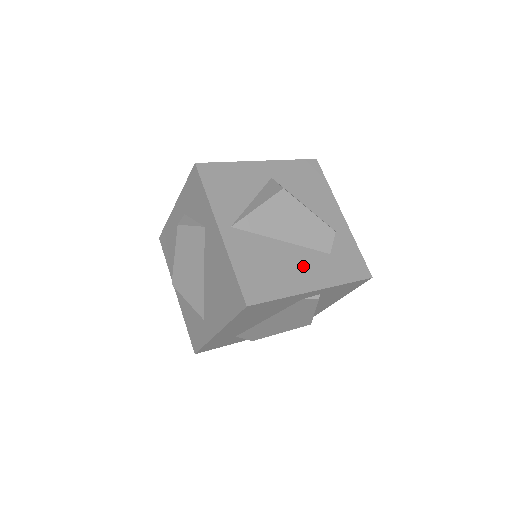
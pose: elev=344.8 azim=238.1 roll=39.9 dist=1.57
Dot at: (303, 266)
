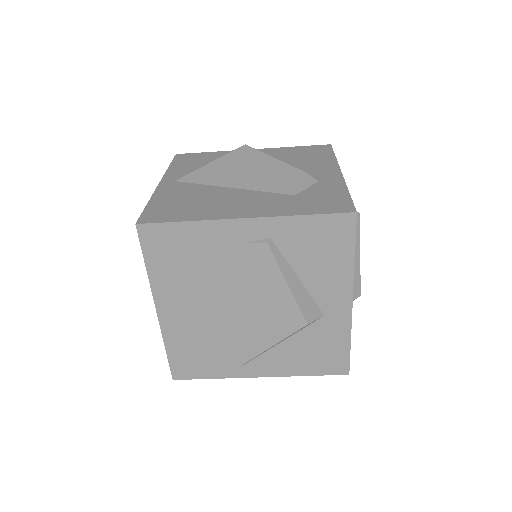
Dot at: (243, 202)
